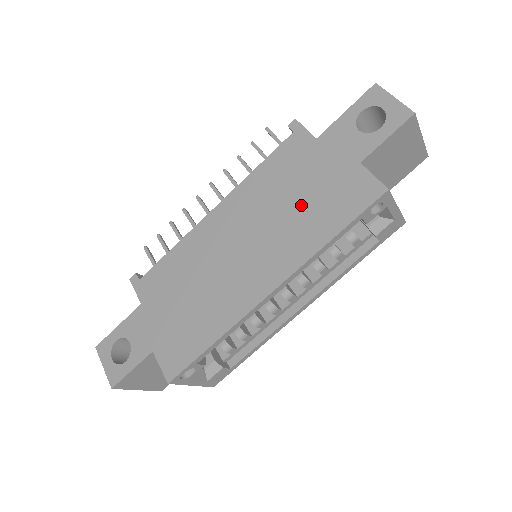
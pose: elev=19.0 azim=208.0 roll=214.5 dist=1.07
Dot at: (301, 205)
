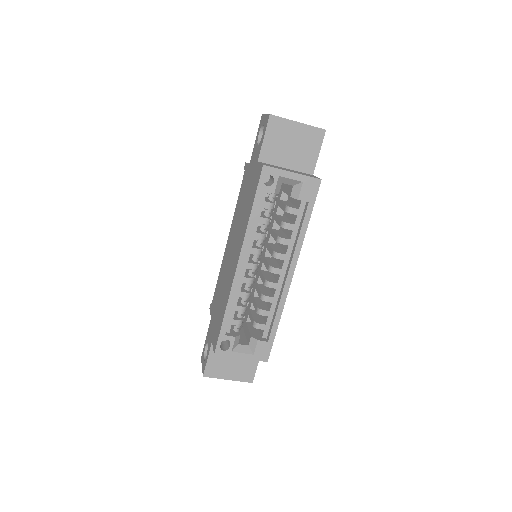
Dot at: (245, 206)
